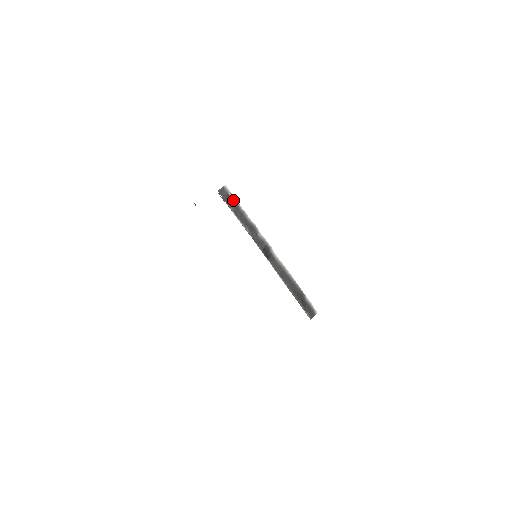
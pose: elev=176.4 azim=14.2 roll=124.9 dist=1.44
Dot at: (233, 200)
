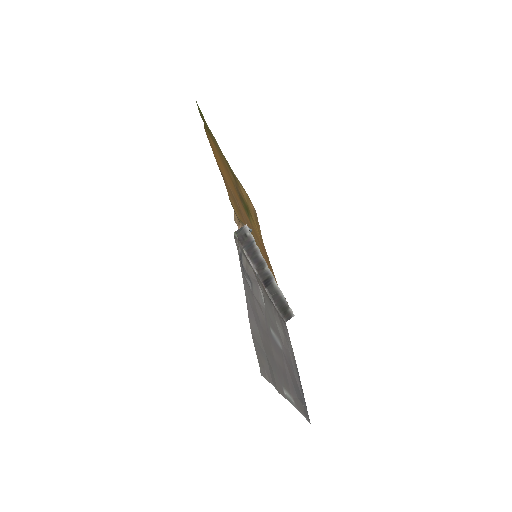
Dot at: (250, 239)
